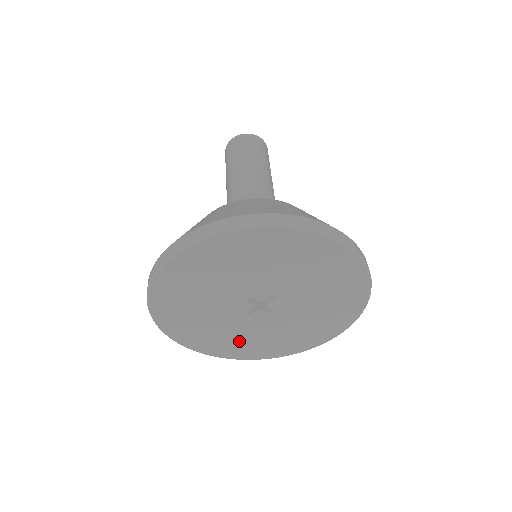
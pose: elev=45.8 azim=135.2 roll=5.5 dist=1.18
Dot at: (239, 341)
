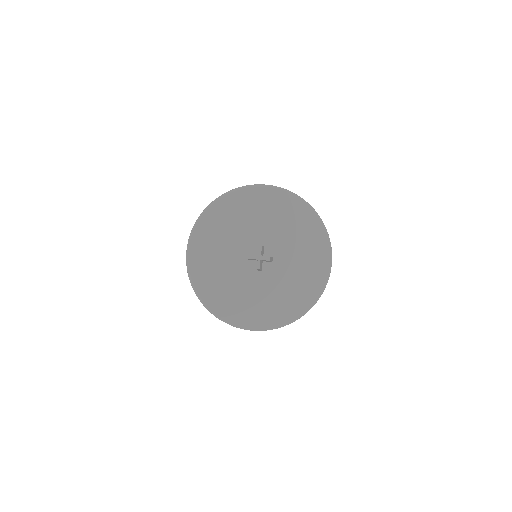
Dot at: (217, 273)
